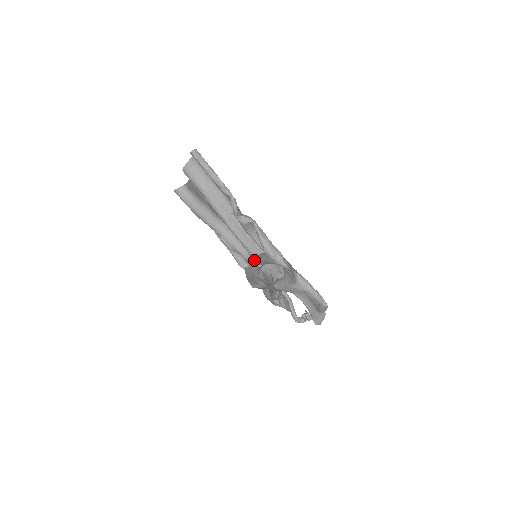
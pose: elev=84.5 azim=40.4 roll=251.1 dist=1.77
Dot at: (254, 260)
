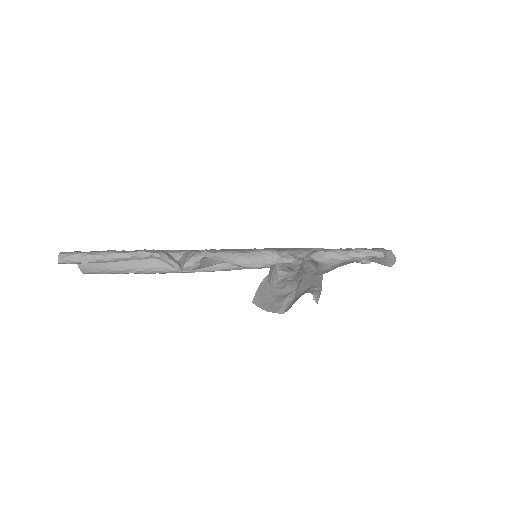
Dot at: occluded
